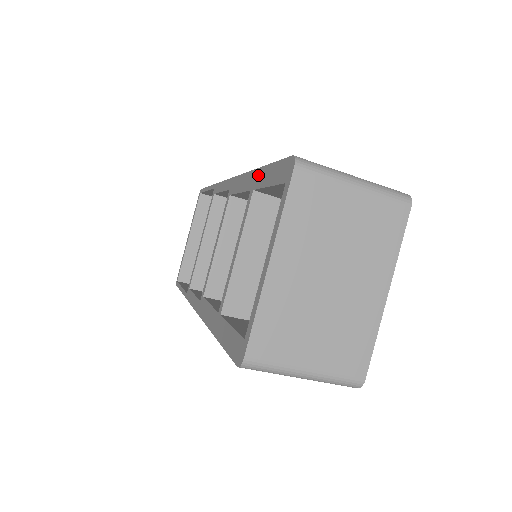
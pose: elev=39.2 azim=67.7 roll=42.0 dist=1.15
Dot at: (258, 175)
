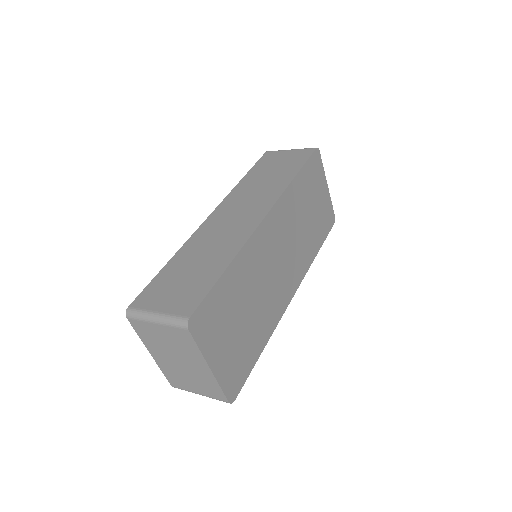
Dot at: occluded
